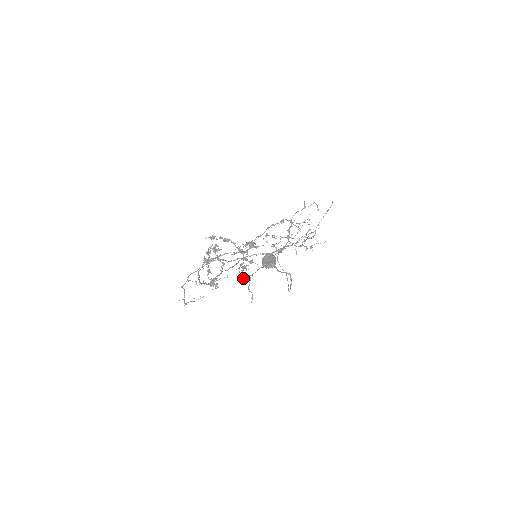
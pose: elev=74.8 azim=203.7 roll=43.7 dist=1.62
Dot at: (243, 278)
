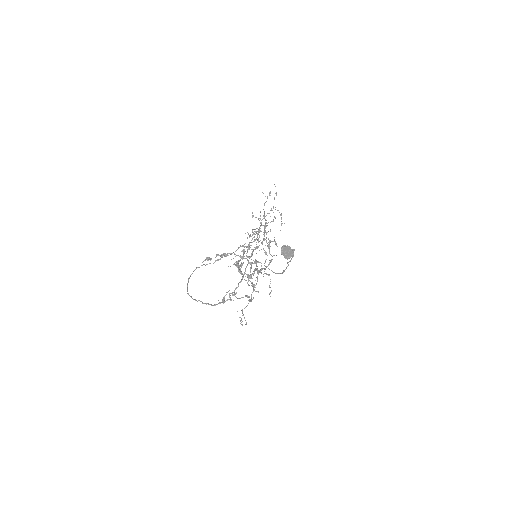
Dot at: occluded
